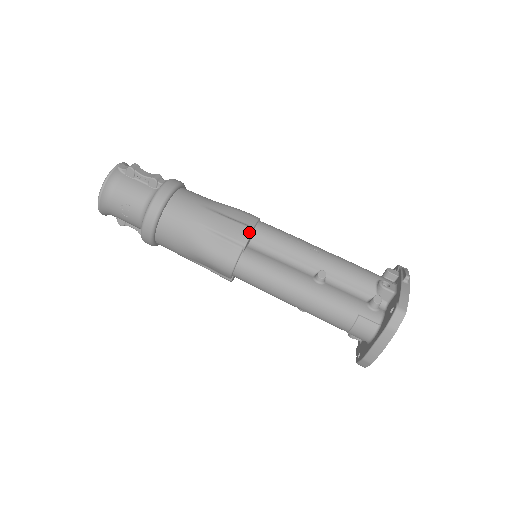
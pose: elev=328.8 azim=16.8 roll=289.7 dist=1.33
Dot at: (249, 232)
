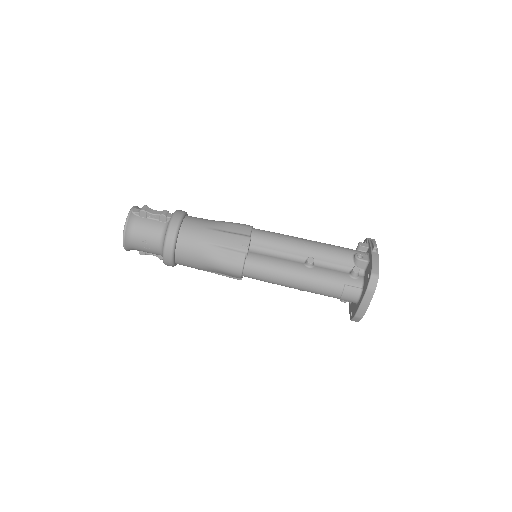
Dot at: (248, 240)
